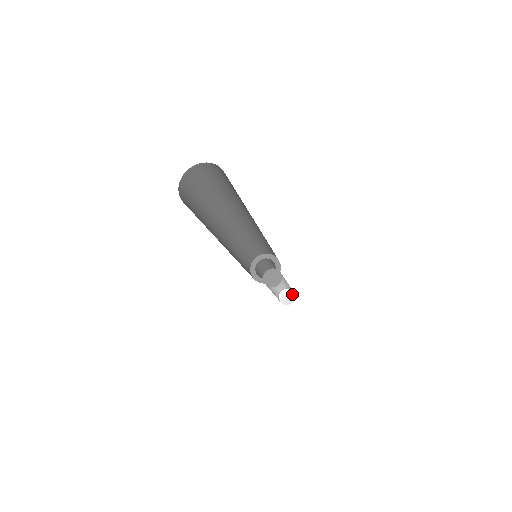
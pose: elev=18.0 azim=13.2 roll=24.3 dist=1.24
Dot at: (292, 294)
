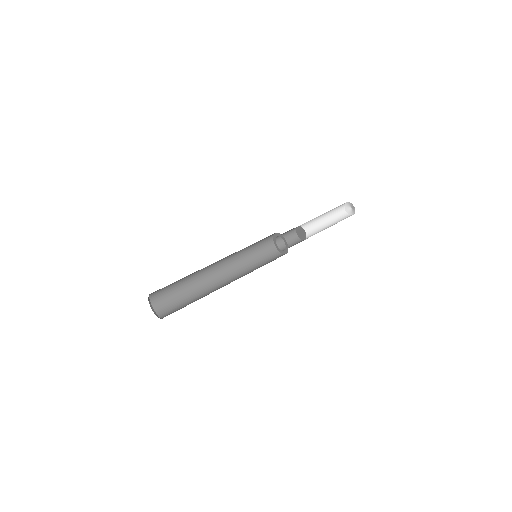
Dot at: (353, 212)
